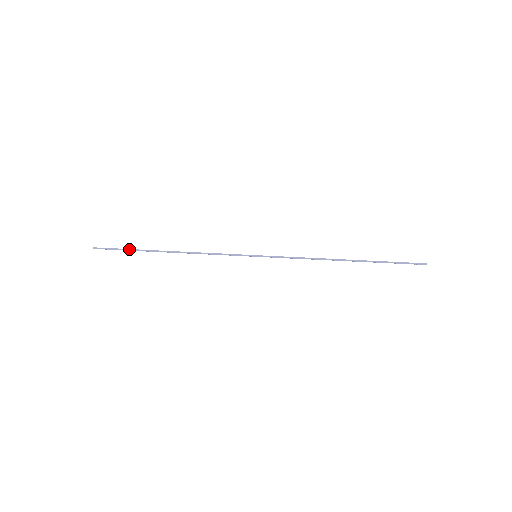
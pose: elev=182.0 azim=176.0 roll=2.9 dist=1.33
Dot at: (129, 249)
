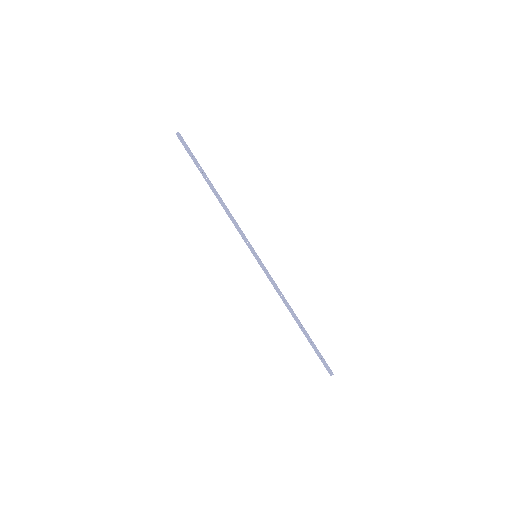
Dot at: occluded
